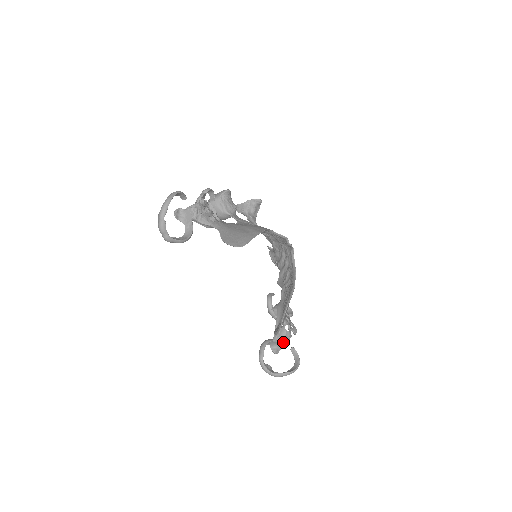
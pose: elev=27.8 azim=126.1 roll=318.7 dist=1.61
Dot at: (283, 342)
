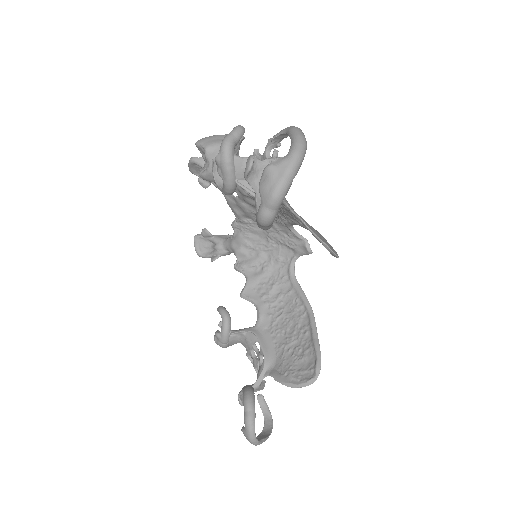
Dot at: (260, 389)
